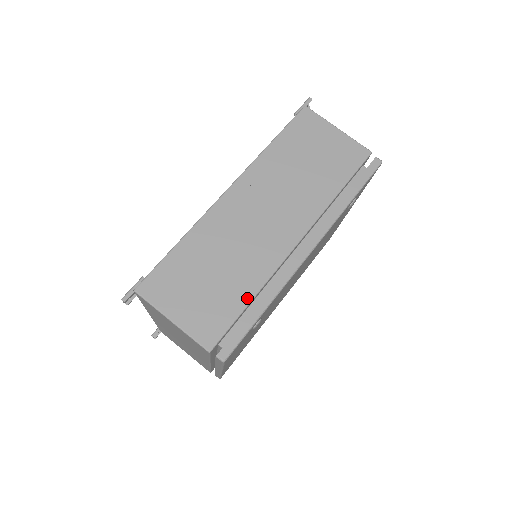
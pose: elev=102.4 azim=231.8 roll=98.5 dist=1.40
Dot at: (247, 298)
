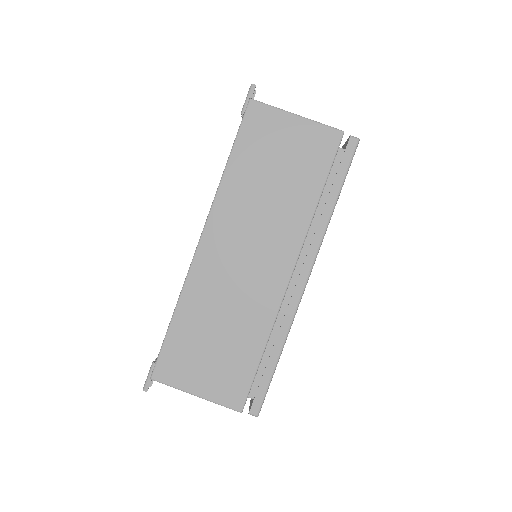
Dot at: (259, 351)
